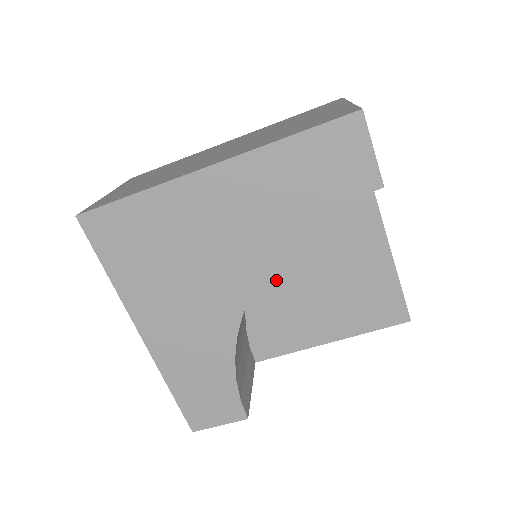
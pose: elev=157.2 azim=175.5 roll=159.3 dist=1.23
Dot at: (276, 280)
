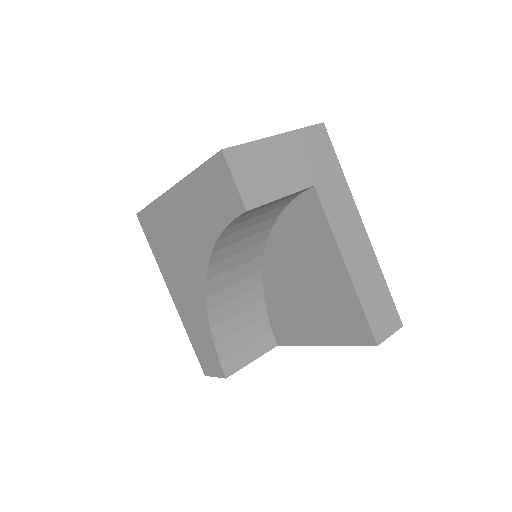
Dot at: (277, 279)
